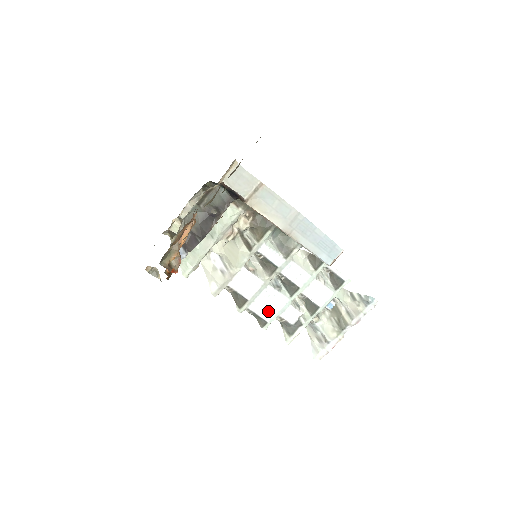
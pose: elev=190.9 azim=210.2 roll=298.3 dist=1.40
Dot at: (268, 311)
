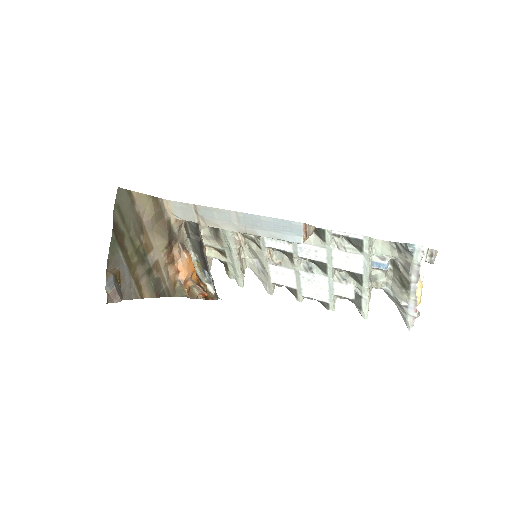
Dot at: (320, 293)
